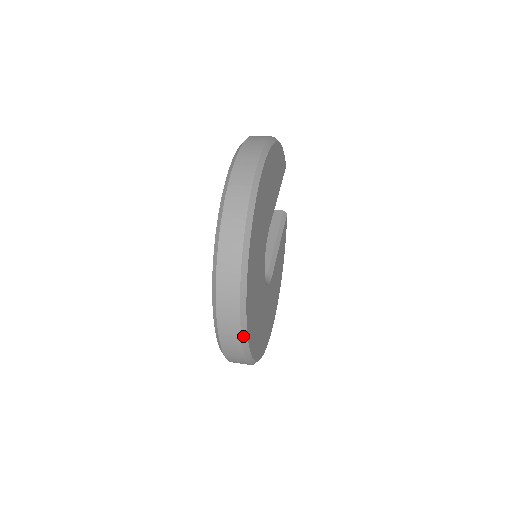
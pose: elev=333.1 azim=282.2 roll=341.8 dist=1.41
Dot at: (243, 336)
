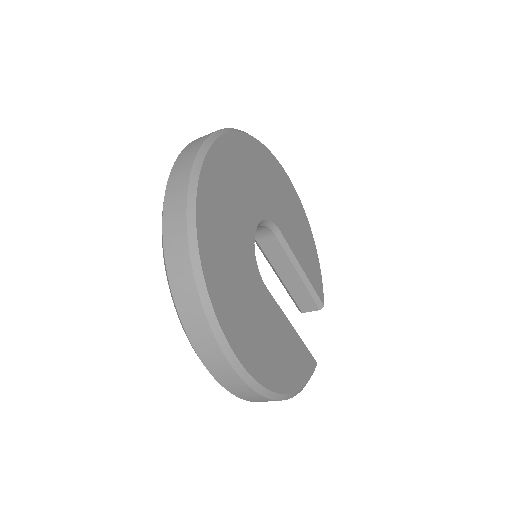
Dot at: (206, 143)
